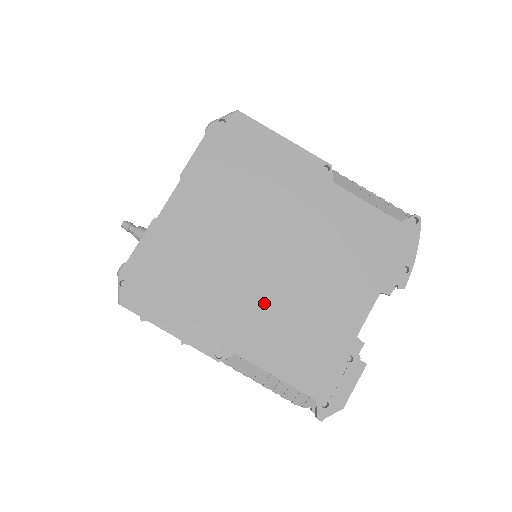
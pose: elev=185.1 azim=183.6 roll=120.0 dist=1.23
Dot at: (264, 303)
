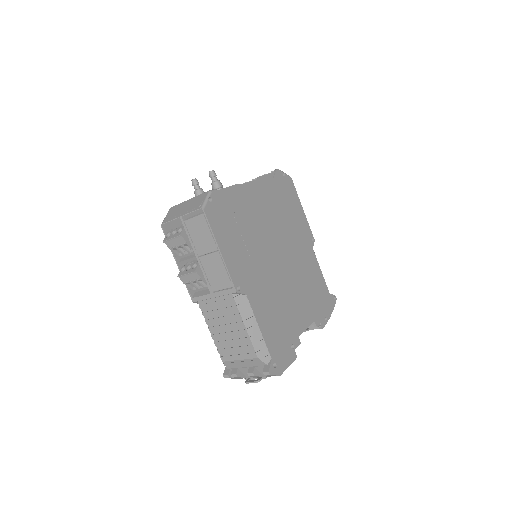
Dot at: (269, 279)
